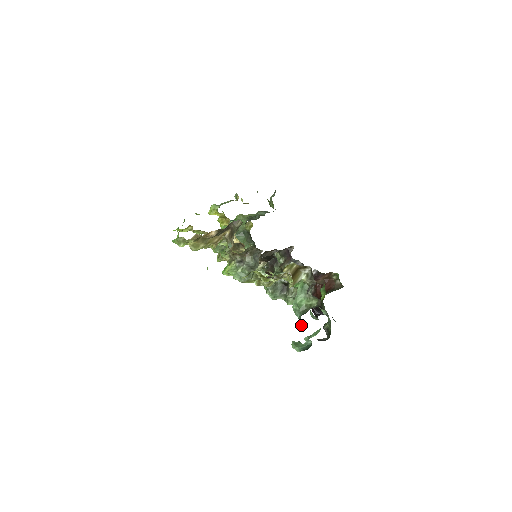
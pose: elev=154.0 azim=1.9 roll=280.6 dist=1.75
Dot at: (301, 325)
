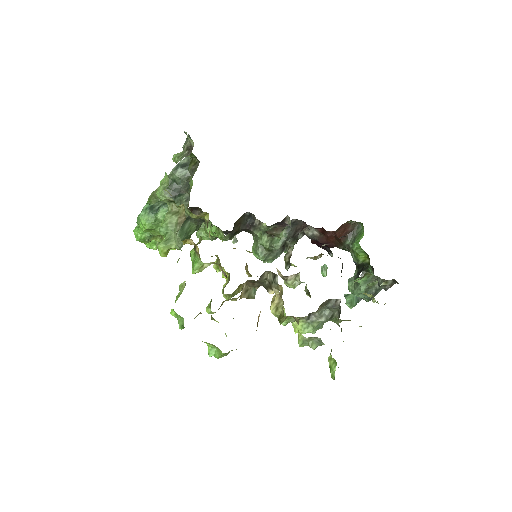
Dot at: occluded
